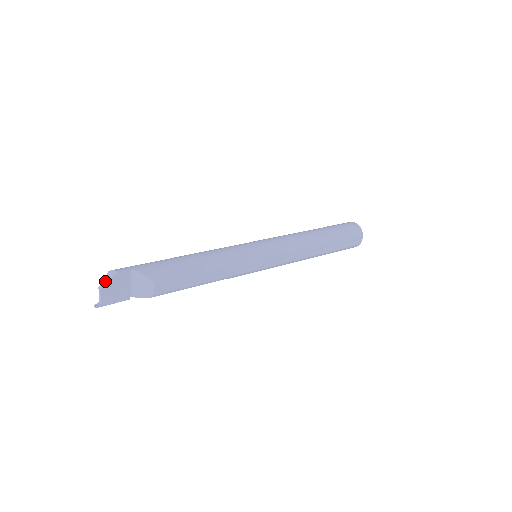
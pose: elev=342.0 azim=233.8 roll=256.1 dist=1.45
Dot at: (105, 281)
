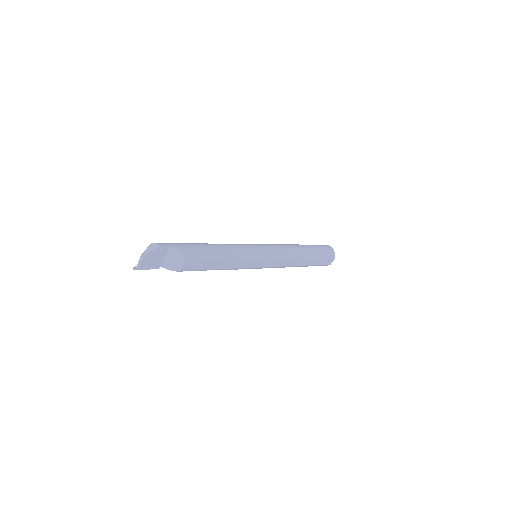
Dot at: (148, 250)
